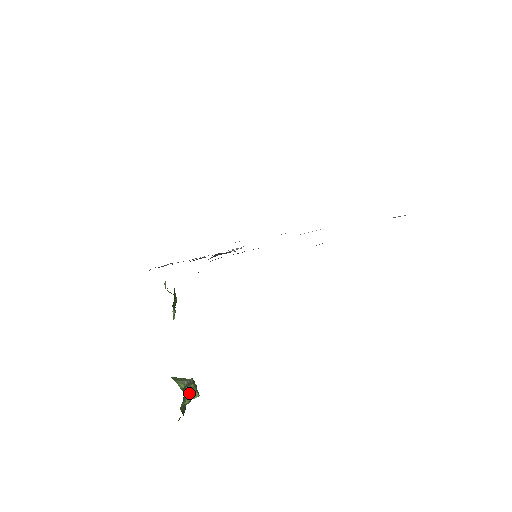
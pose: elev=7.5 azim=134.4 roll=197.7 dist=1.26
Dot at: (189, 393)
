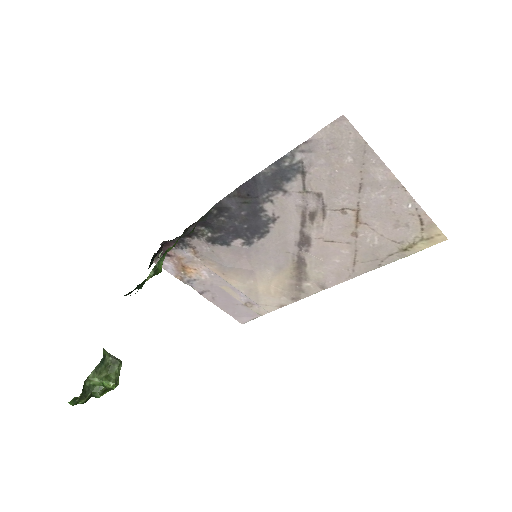
Dot at: (107, 375)
